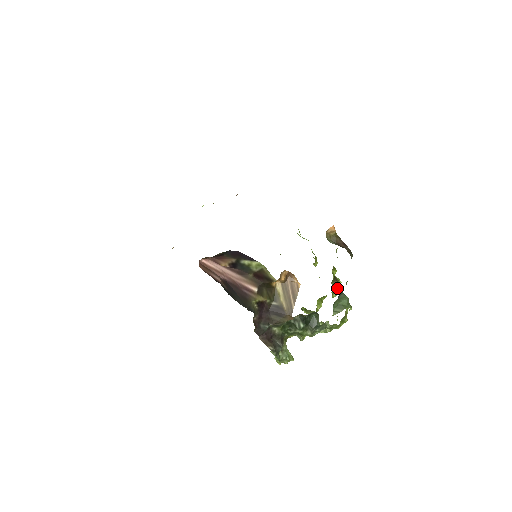
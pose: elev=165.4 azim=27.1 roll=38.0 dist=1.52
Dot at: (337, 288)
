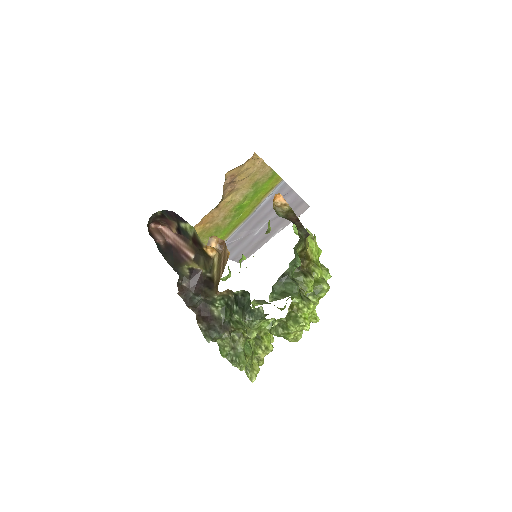
Dot at: (299, 280)
